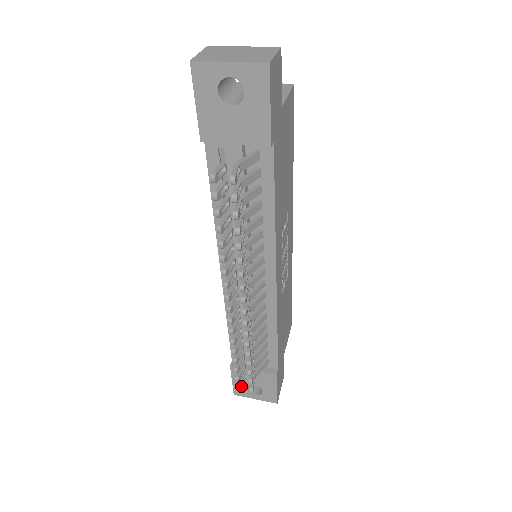
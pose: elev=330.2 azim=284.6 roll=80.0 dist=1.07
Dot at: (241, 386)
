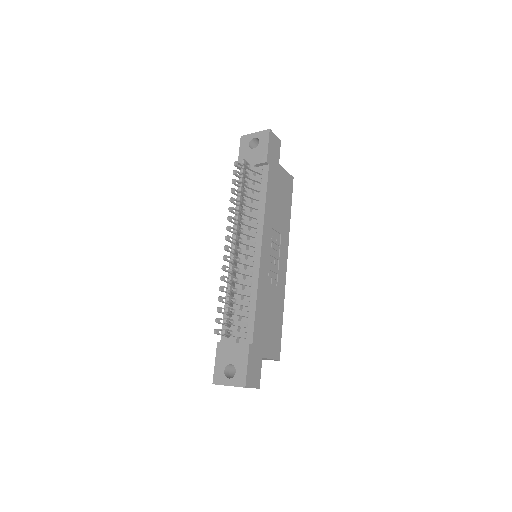
Dot at: (218, 333)
